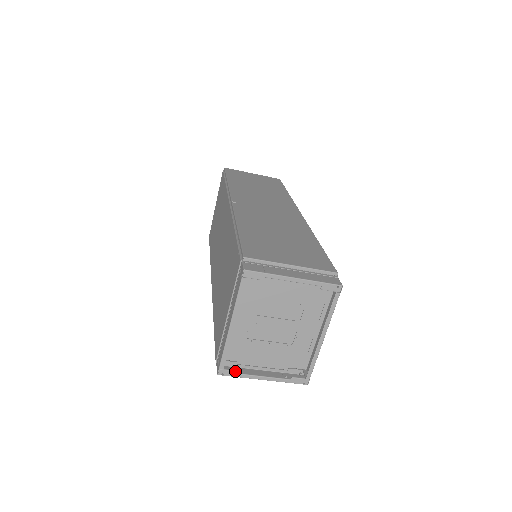
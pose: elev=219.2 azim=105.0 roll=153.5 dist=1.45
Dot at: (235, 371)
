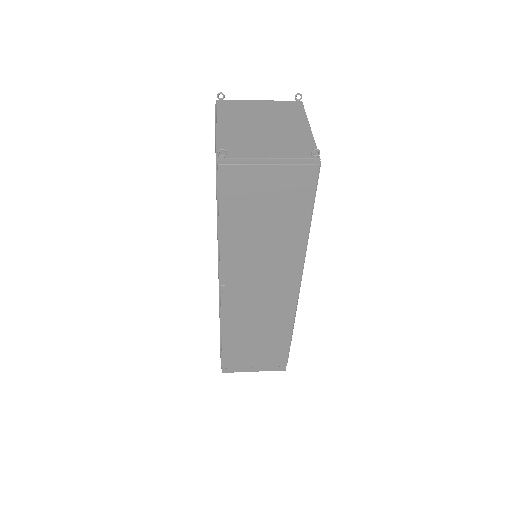
Dot at: occluded
